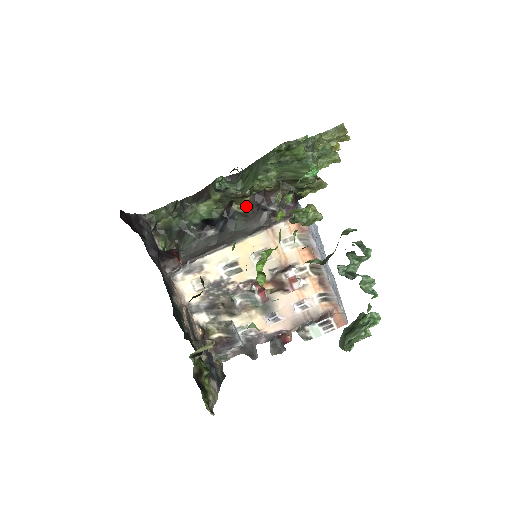
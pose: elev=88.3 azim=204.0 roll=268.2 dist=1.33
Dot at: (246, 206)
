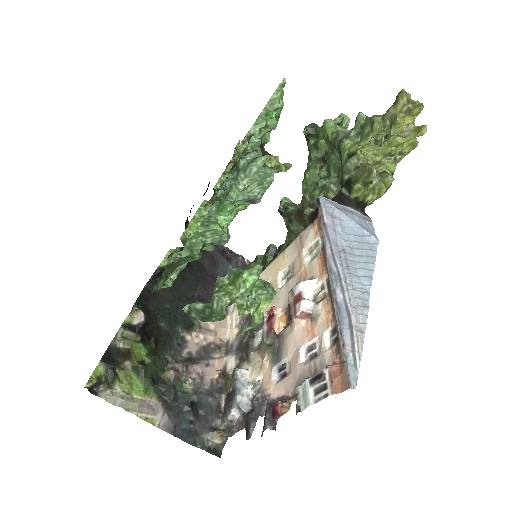
Dot at: occluded
